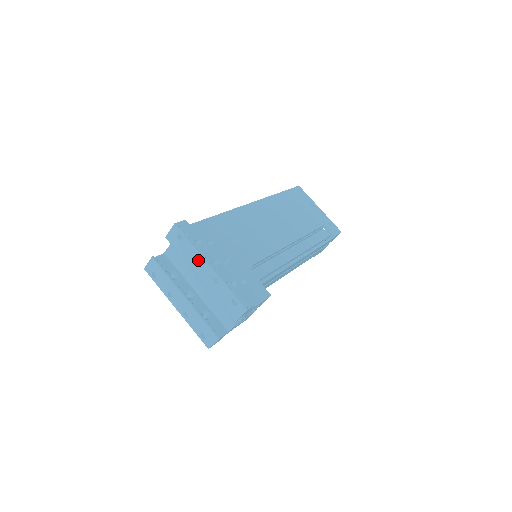
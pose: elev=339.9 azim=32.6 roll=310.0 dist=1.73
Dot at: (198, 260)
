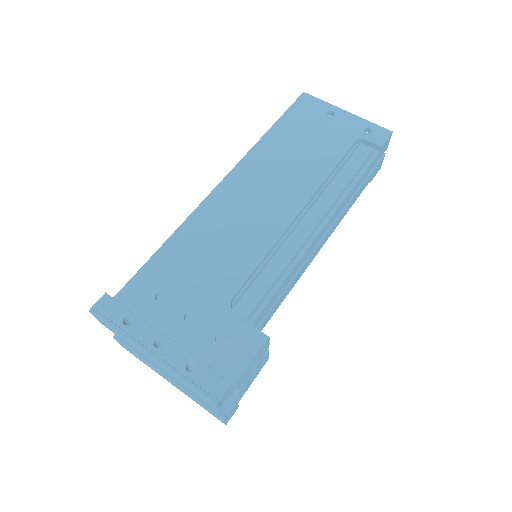
Dot at: occluded
